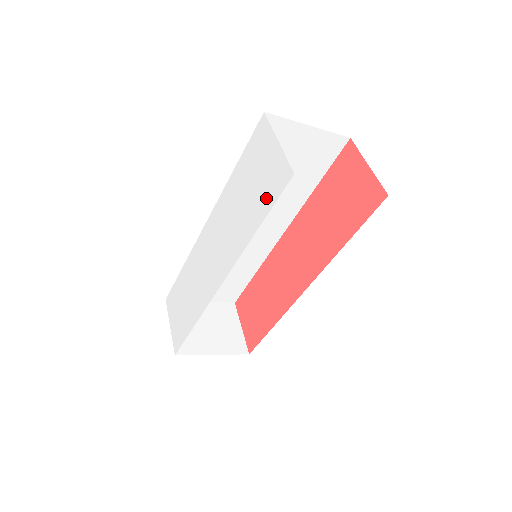
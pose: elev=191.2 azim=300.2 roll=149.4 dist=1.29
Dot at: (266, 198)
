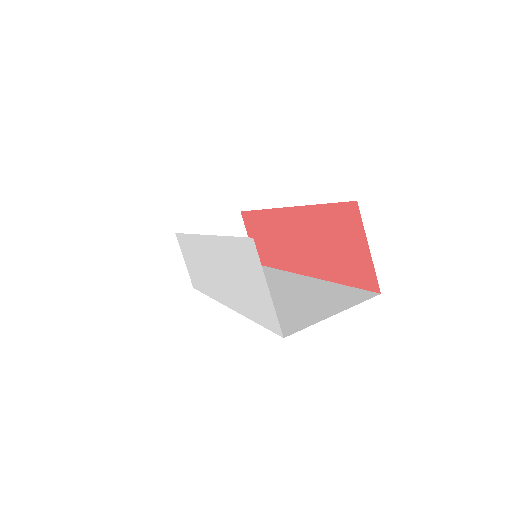
Dot at: (259, 313)
